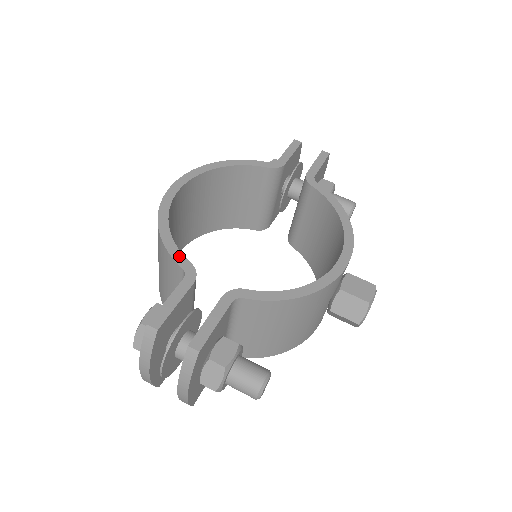
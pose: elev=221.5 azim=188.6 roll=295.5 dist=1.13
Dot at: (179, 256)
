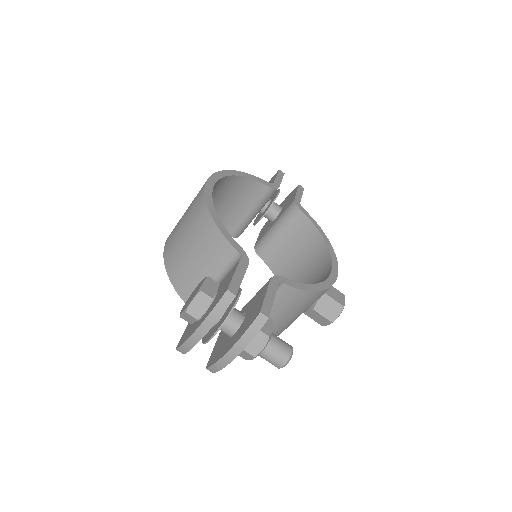
Dot at: (232, 240)
